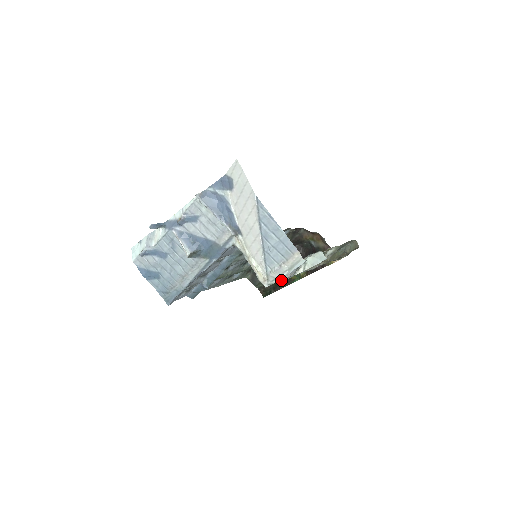
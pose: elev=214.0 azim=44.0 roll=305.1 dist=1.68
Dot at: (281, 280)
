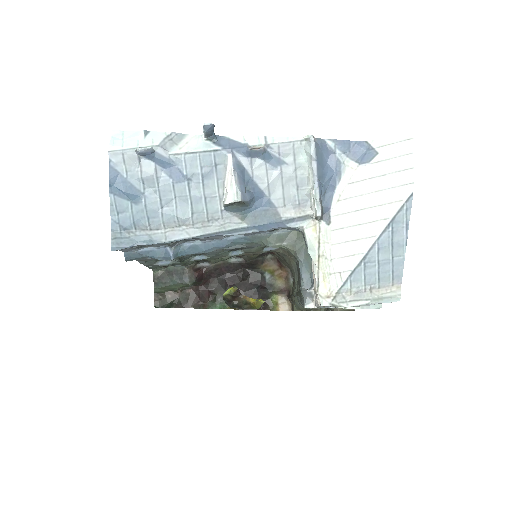
Dot at: (305, 304)
